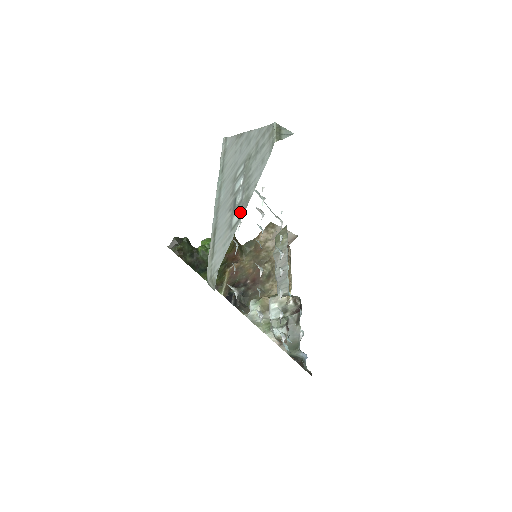
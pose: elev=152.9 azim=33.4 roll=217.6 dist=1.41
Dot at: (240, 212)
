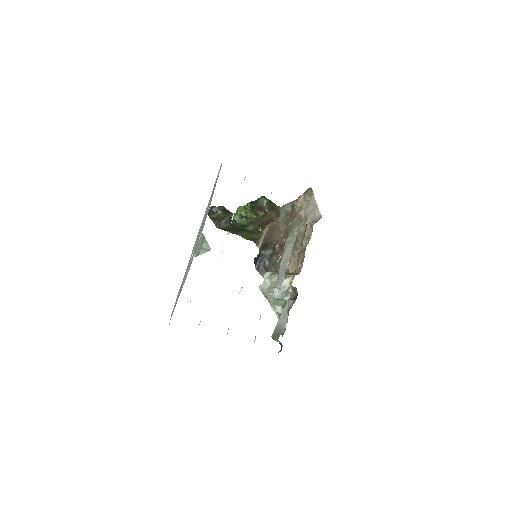
Dot at: occluded
